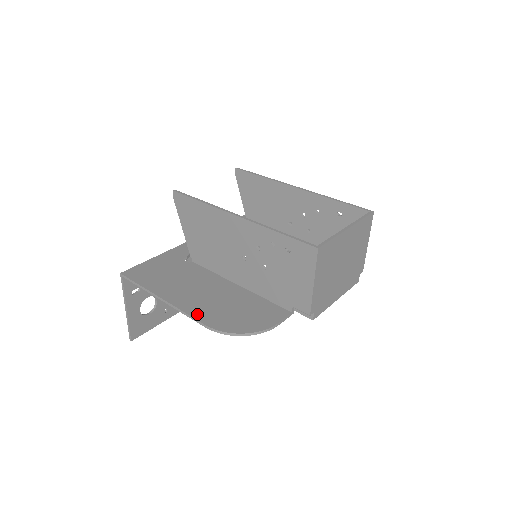
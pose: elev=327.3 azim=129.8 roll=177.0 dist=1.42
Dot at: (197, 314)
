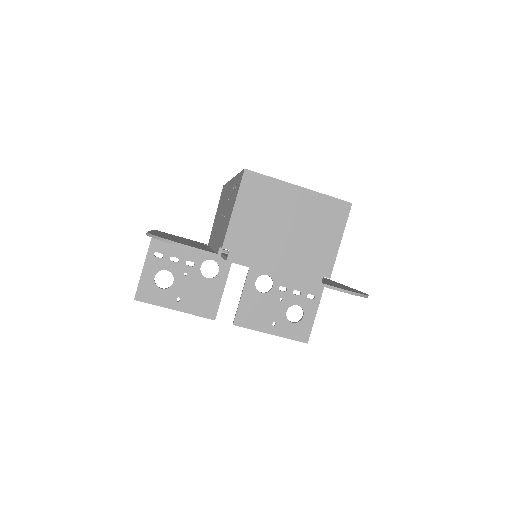
Dot at: (154, 233)
